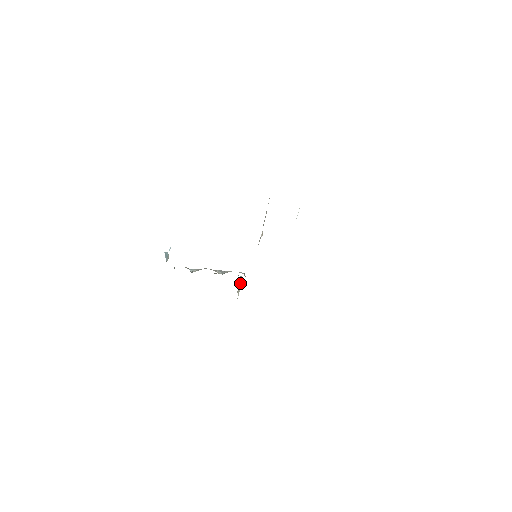
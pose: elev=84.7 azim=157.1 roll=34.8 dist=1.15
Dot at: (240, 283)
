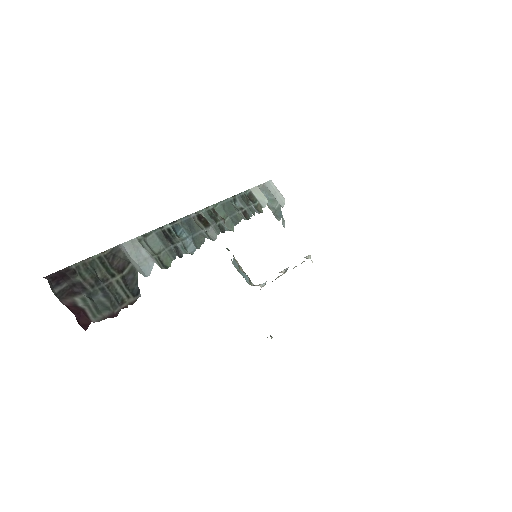
Dot at: occluded
